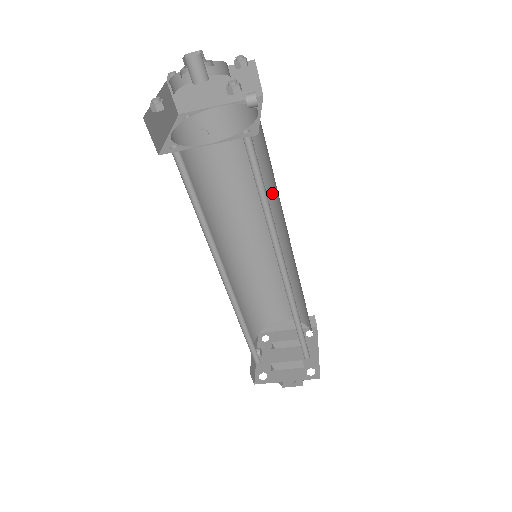
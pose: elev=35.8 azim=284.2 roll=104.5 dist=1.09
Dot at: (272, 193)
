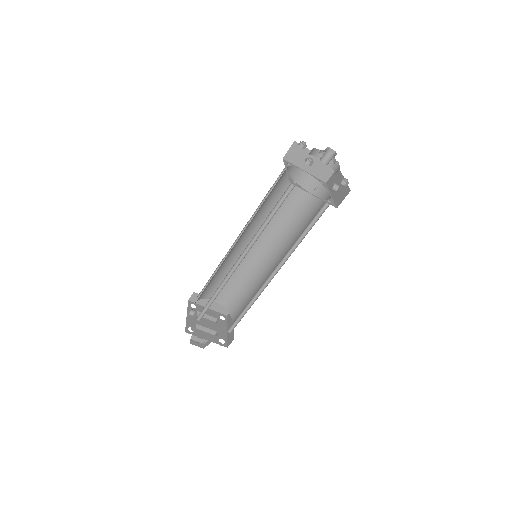
Dot at: (289, 229)
